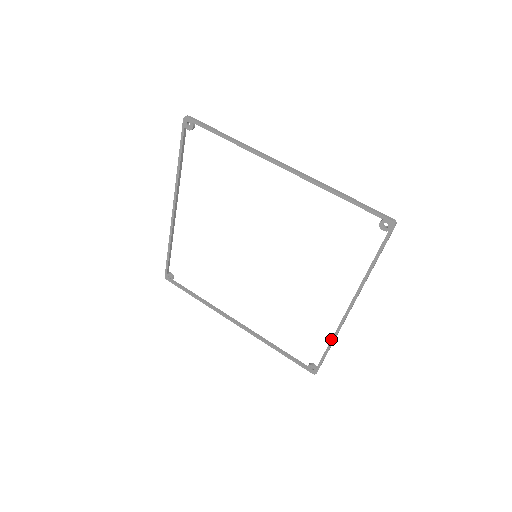
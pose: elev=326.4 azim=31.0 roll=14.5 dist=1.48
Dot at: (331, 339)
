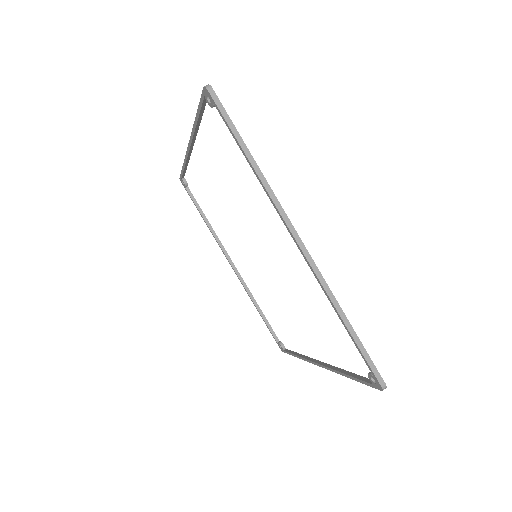
Dot at: (299, 356)
